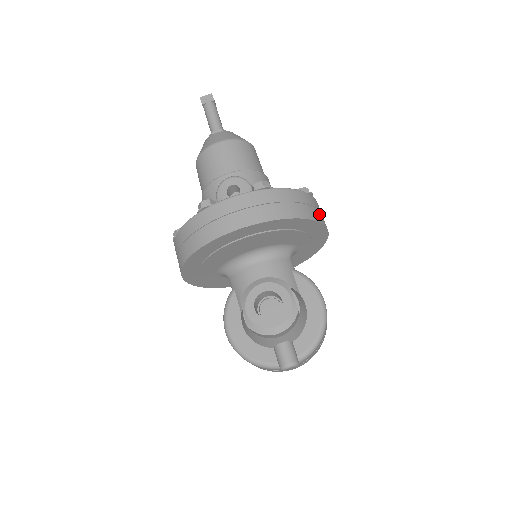
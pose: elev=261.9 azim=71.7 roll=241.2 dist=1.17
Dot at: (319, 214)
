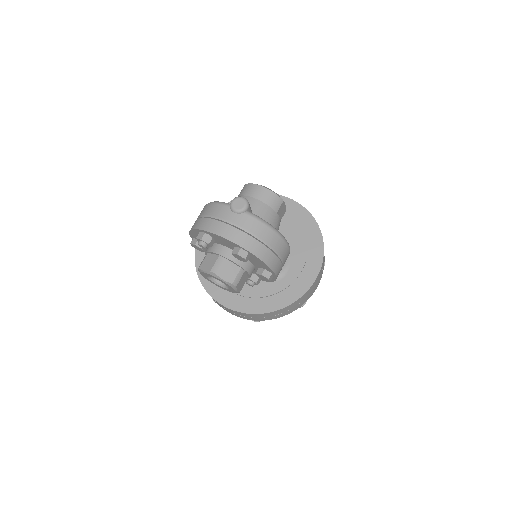
Dot at: occluded
